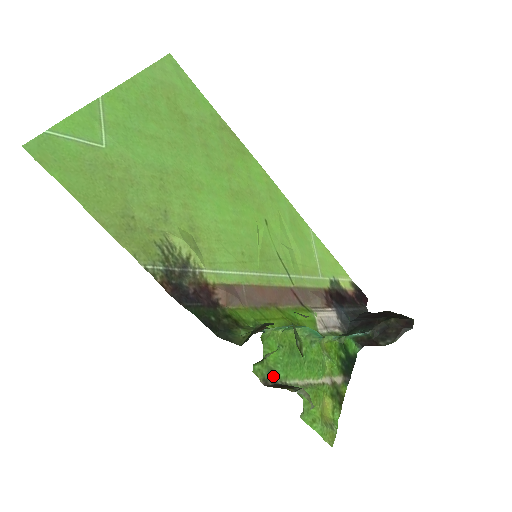
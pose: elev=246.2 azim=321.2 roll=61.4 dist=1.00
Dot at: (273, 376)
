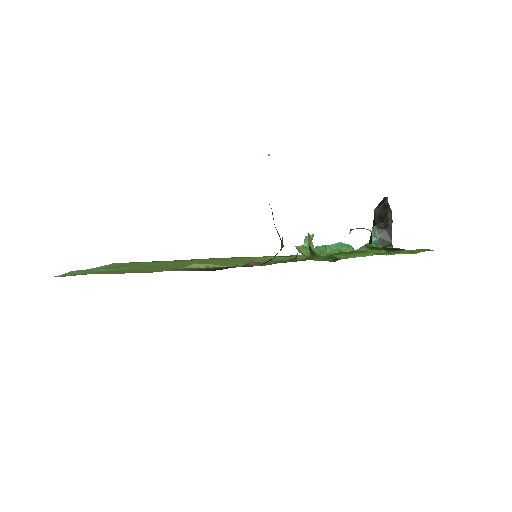
Dot at: (336, 259)
